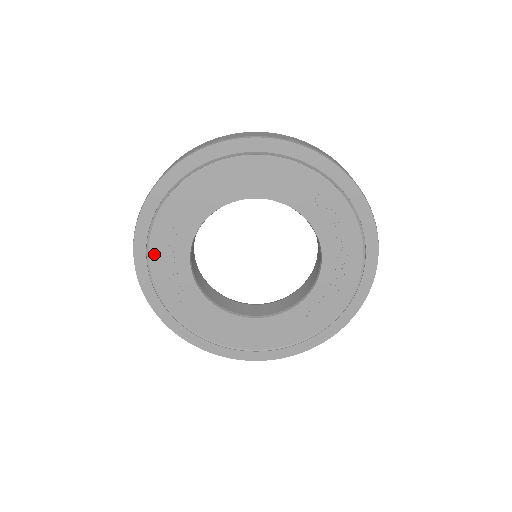
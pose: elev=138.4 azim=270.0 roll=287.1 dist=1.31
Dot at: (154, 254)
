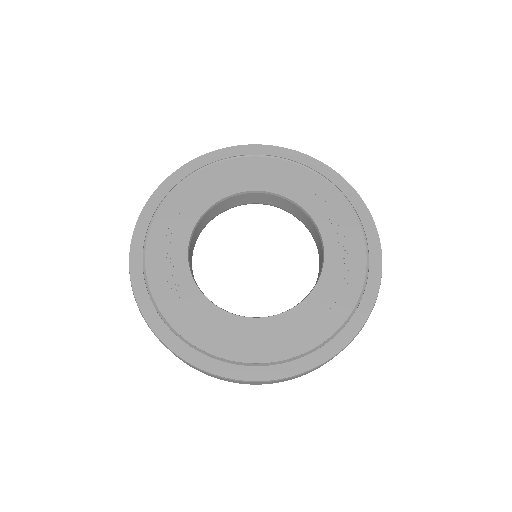
Dot at: (152, 243)
